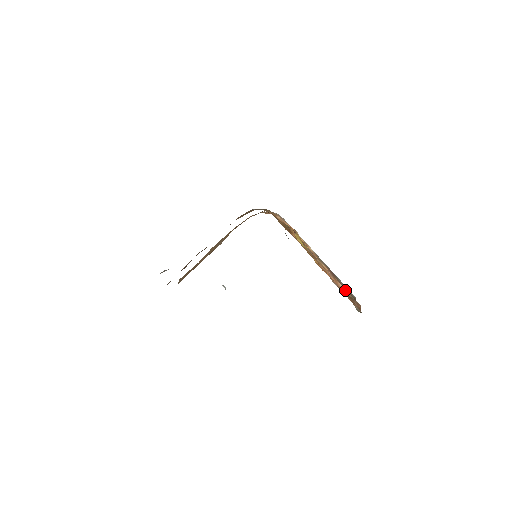
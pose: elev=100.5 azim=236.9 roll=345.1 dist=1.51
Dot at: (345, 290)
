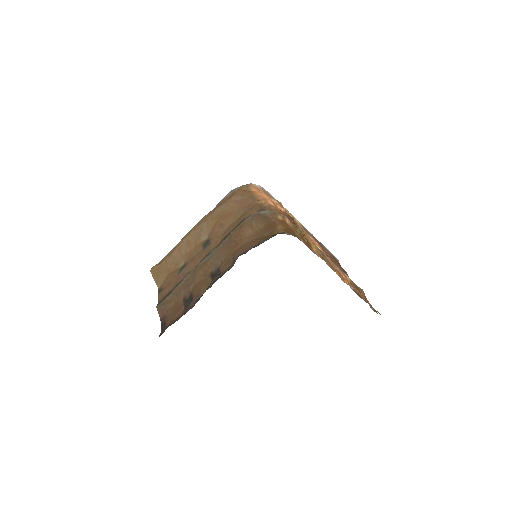
Dot at: (351, 280)
